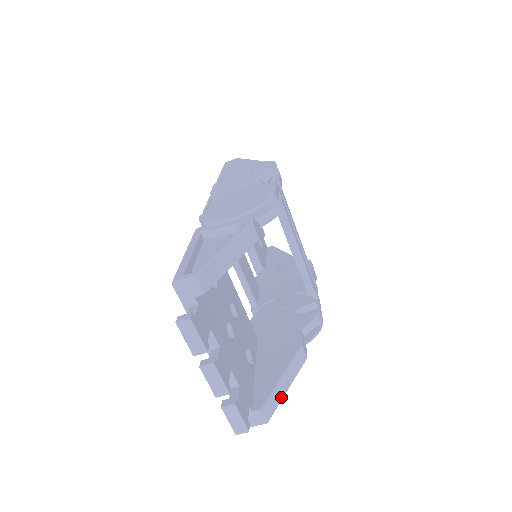
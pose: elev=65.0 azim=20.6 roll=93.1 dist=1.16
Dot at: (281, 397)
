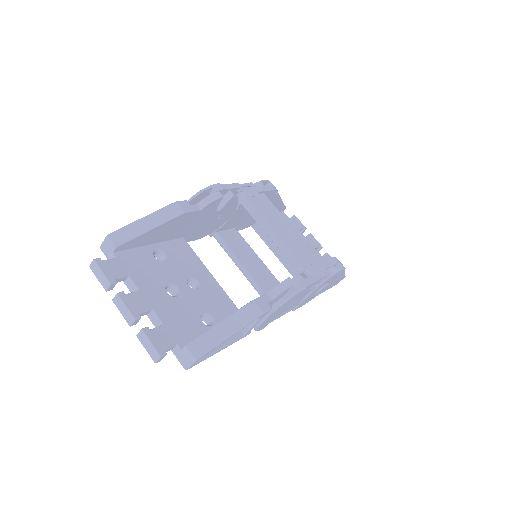
Dot at: (218, 341)
